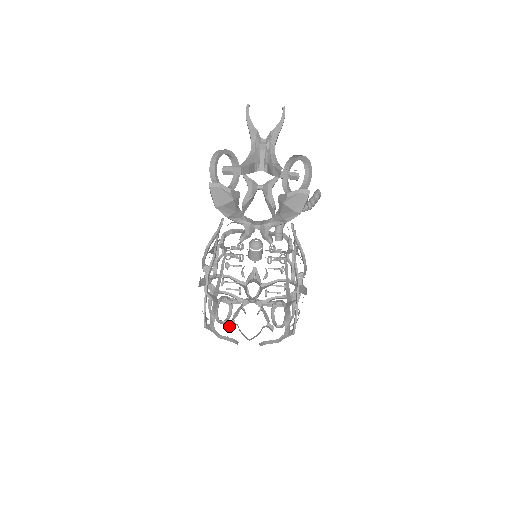
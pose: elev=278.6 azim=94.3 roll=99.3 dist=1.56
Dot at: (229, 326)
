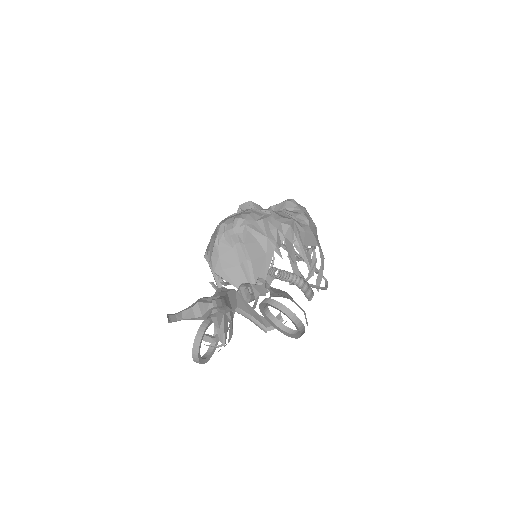
Dot at: occluded
